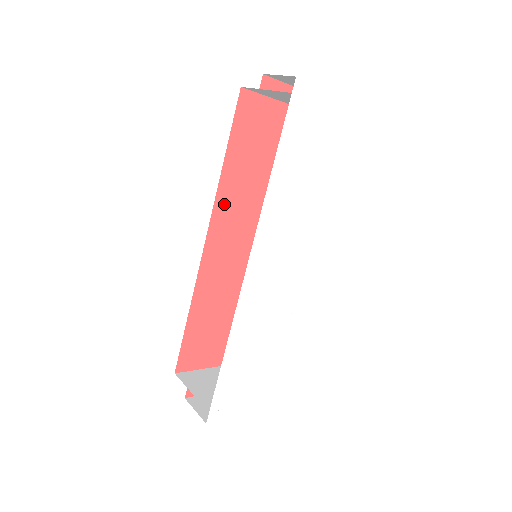
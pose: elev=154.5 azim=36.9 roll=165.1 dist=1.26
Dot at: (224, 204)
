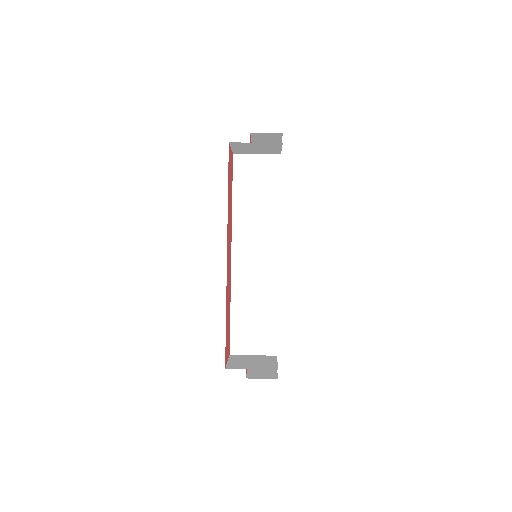
Dot at: (228, 226)
